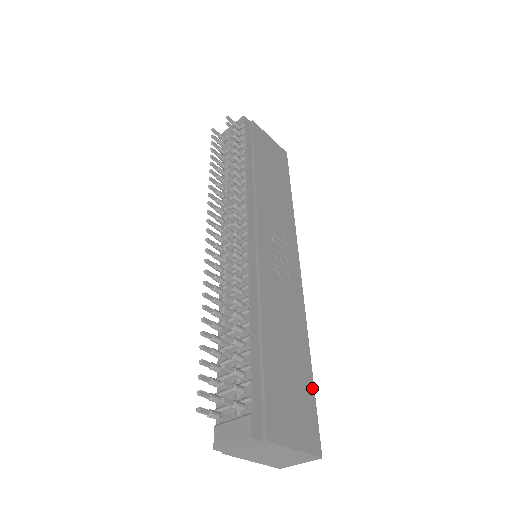
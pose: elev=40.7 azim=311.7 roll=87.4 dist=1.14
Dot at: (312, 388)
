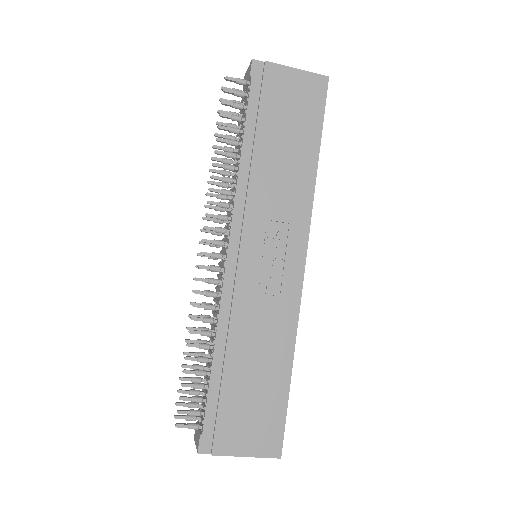
Dot at: (285, 399)
